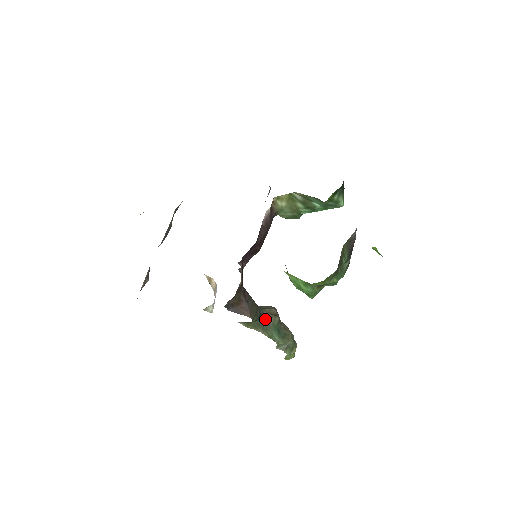
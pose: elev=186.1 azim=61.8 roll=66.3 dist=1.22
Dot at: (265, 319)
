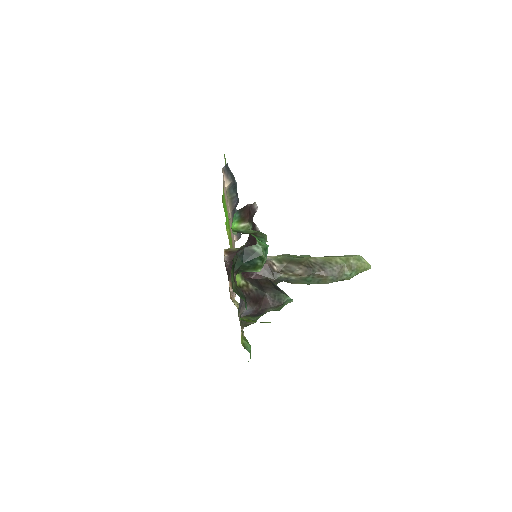
Dot at: (290, 280)
